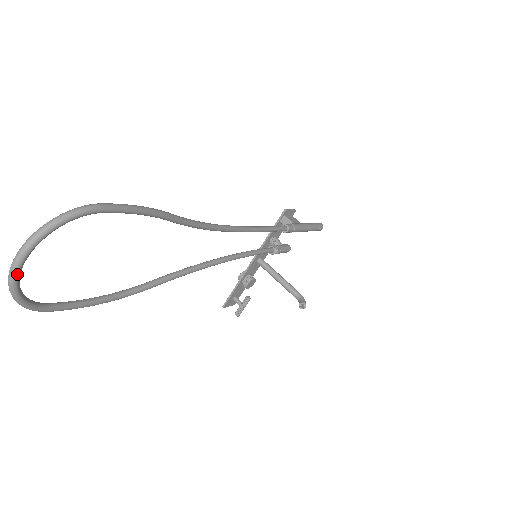
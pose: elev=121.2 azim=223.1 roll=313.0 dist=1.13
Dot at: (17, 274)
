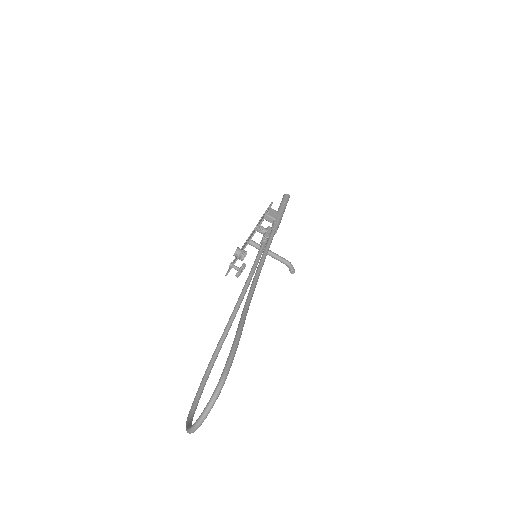
Dot at: occluded
